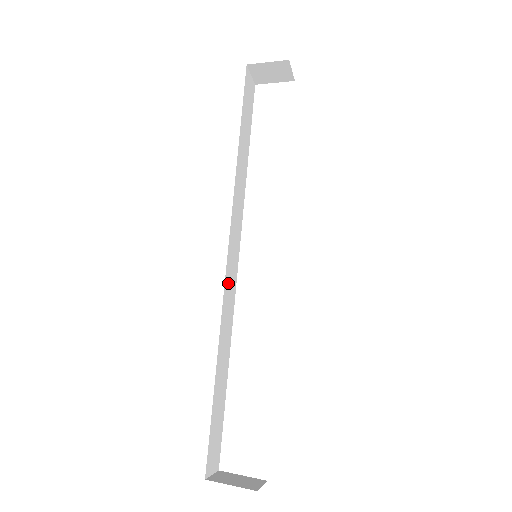
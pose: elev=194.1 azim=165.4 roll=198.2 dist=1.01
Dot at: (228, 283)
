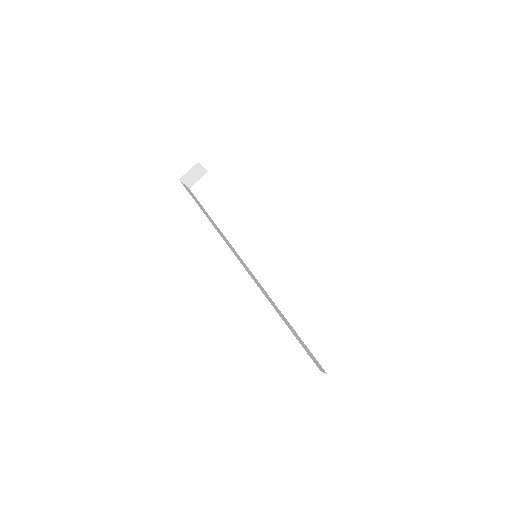
Dot at: (253, 278)
